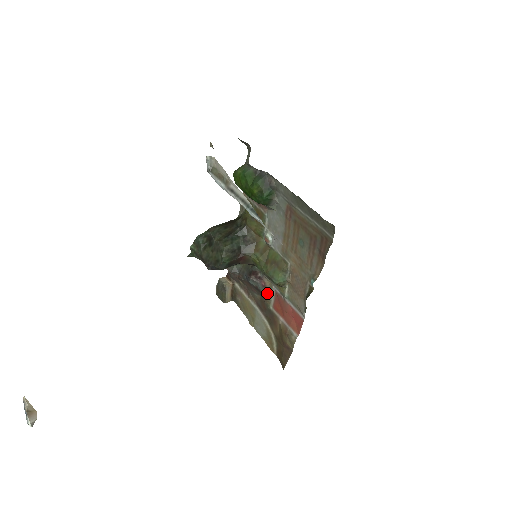
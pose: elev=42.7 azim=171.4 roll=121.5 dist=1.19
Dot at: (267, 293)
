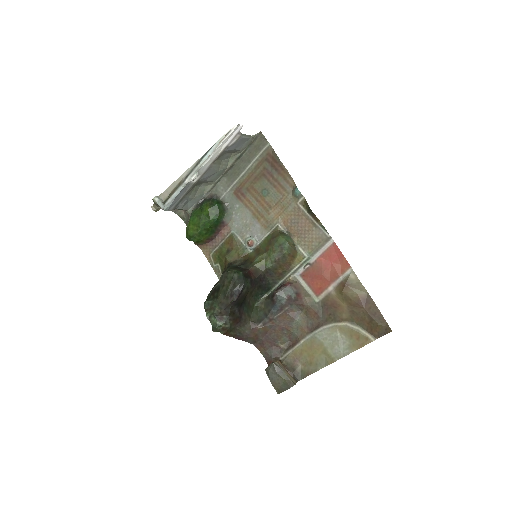
Dot at: (299, 289)
